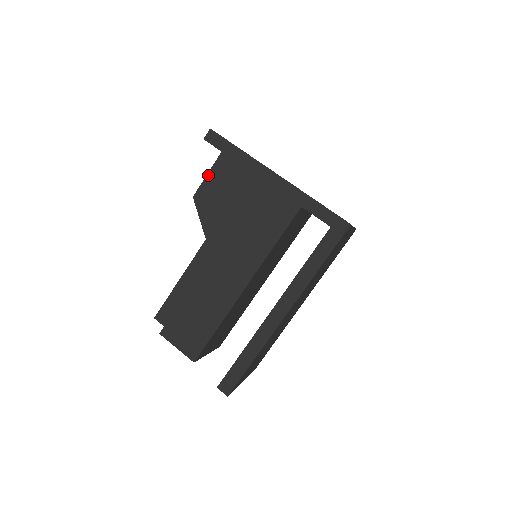
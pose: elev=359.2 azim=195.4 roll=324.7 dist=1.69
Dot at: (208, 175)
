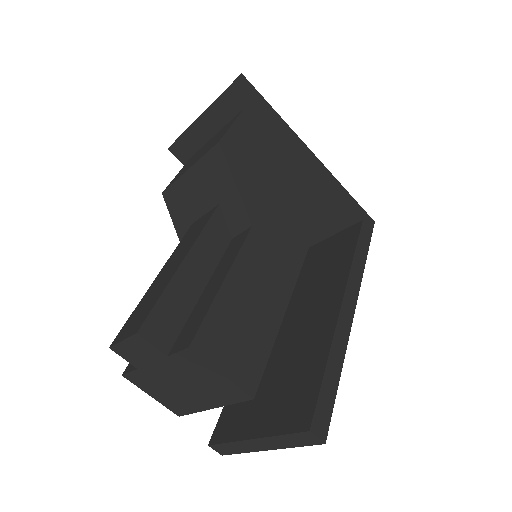
Dot at: (234, 125)
